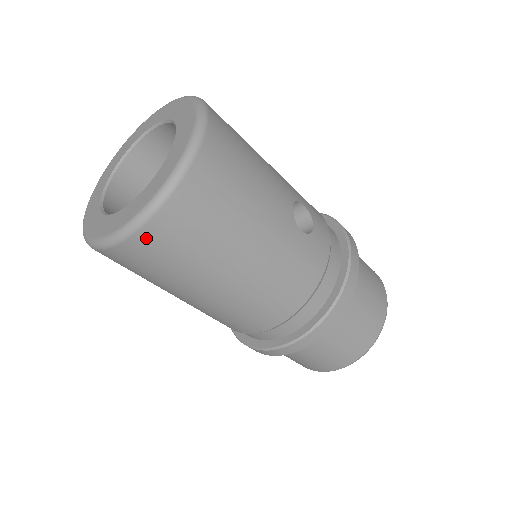
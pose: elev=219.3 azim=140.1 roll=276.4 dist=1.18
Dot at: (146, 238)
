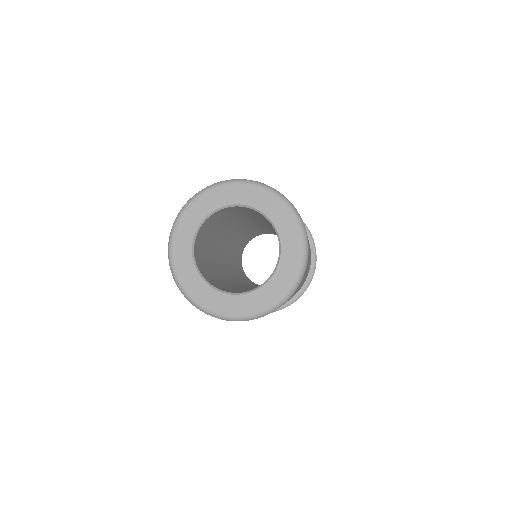
Dot at: occluded
